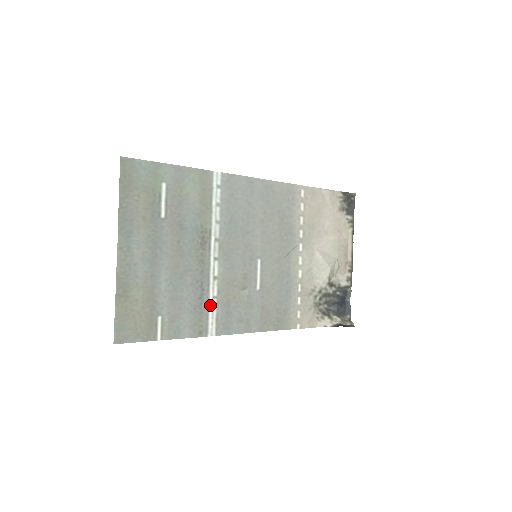
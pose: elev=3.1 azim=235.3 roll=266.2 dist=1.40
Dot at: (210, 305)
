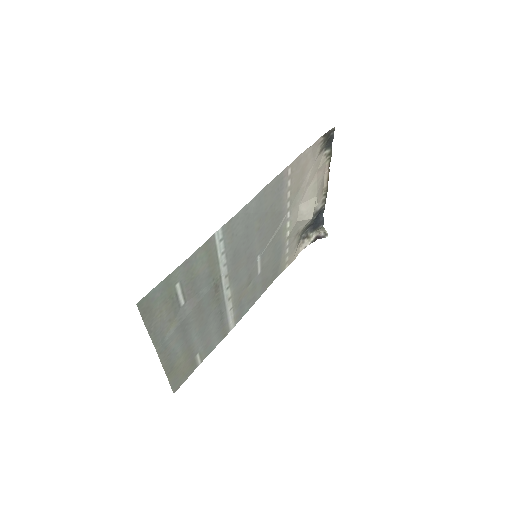
Dot at: (228, 316)
